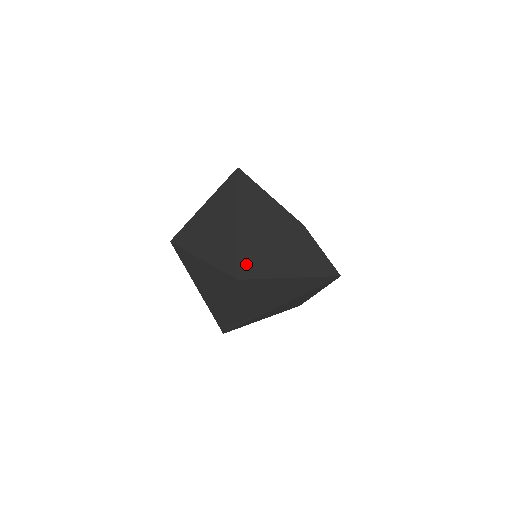
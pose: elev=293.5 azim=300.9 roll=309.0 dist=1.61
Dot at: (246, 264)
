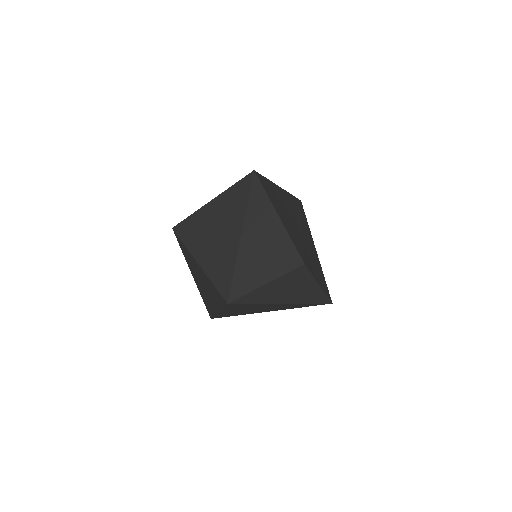
Dot at: (239, 289)
